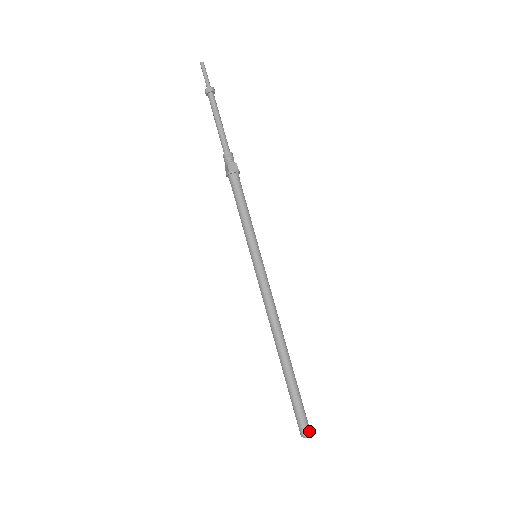
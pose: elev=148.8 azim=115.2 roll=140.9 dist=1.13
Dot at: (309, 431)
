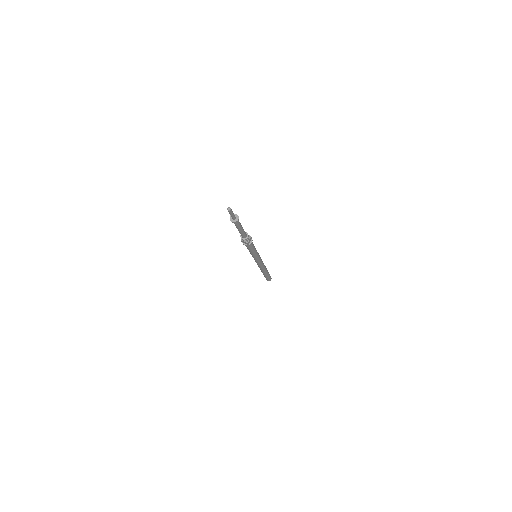
Dot at: occluded
